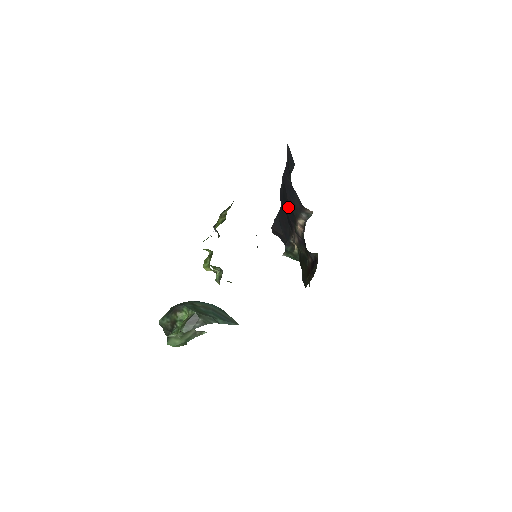
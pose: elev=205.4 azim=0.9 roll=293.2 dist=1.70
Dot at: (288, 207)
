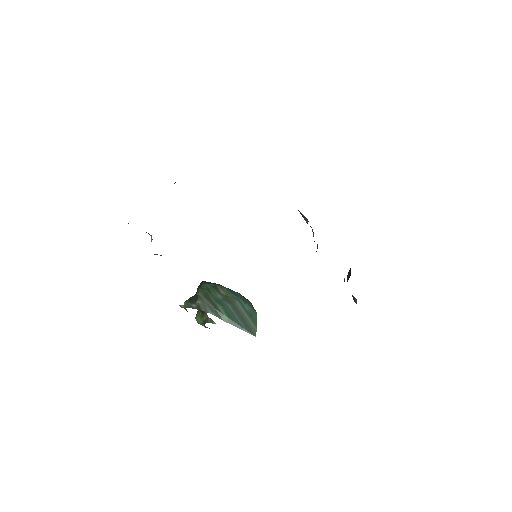
Dot at: occluded
